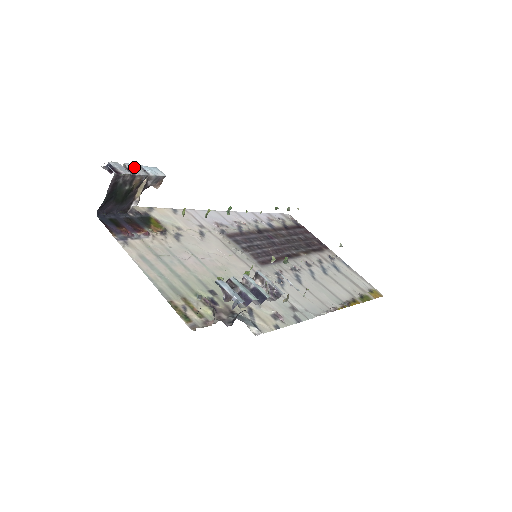
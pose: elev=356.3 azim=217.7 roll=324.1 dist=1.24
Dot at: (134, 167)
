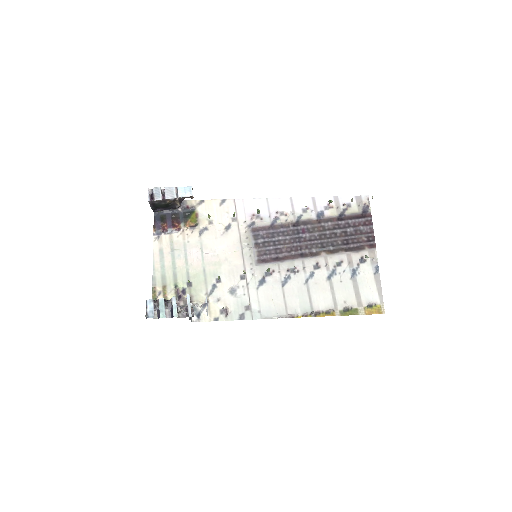
Dot at: (170, 190)
